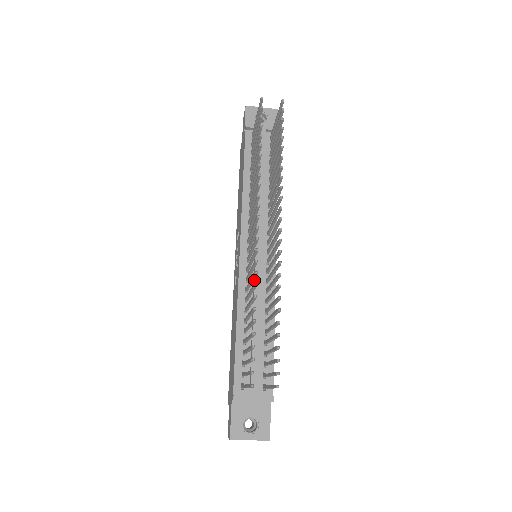
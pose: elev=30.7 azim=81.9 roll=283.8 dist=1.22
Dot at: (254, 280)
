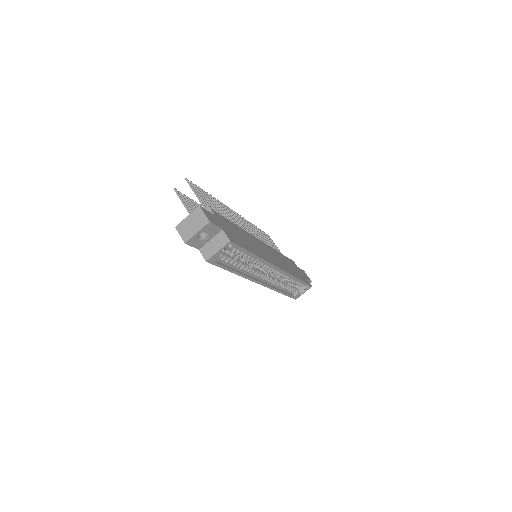
Dot at: occluded
